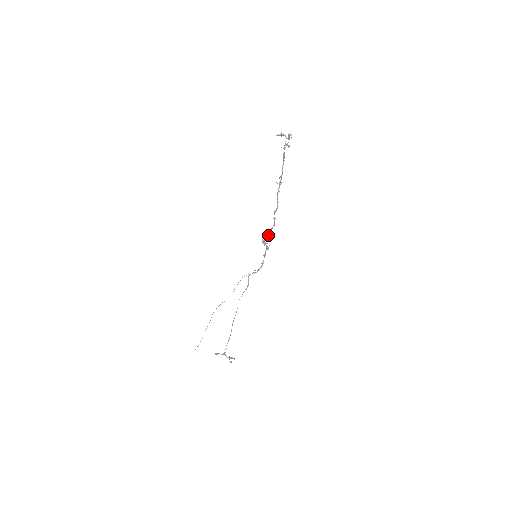
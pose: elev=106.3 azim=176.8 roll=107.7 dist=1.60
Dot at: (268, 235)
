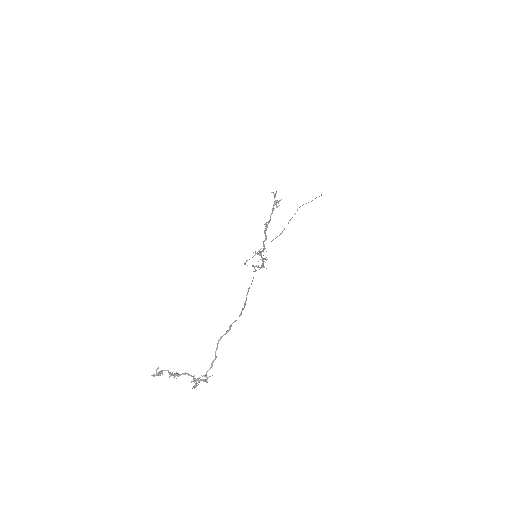
Dot at: (261, 251)
